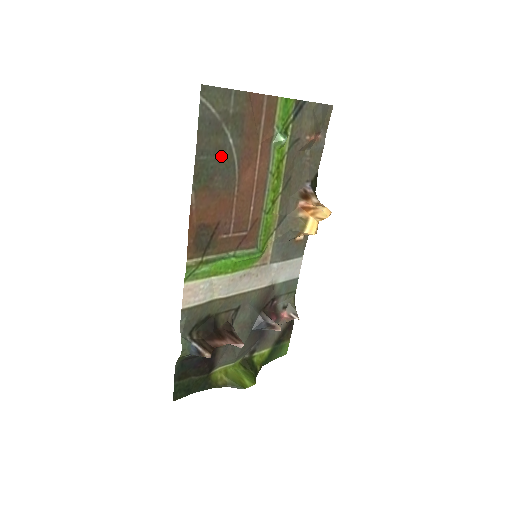
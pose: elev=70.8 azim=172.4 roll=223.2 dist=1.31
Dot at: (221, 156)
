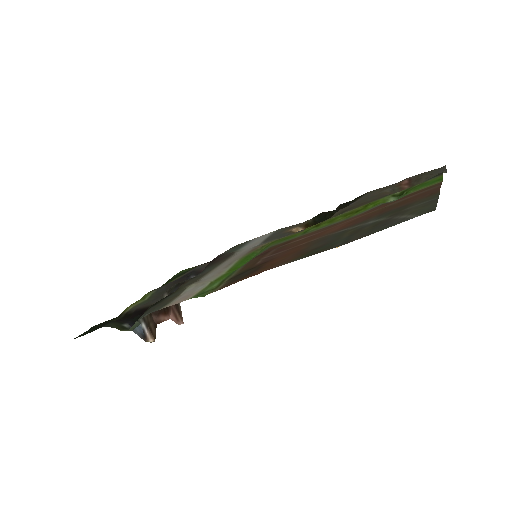
Dot at: (348, 233)
